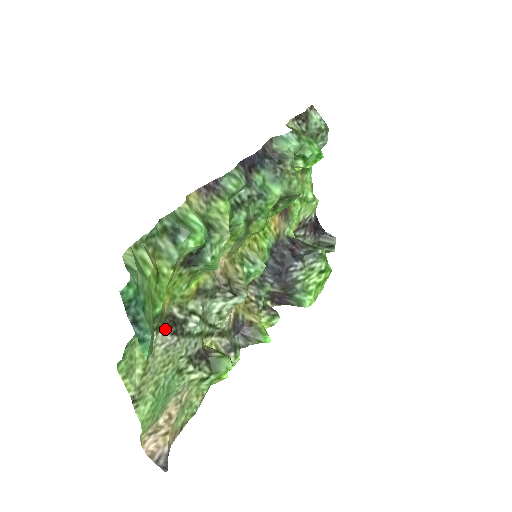
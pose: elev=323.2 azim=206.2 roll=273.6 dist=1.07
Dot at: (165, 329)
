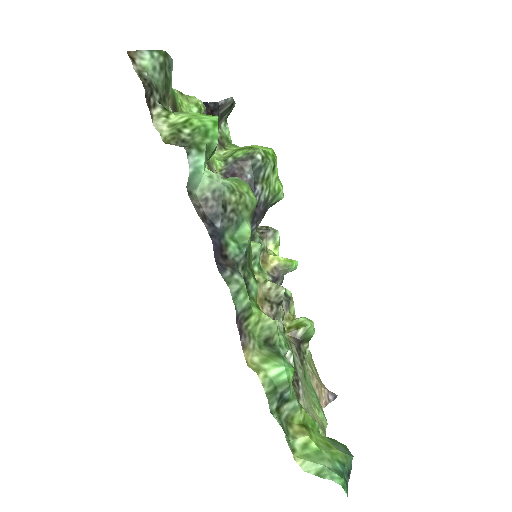
Dot at: (297, 395)
